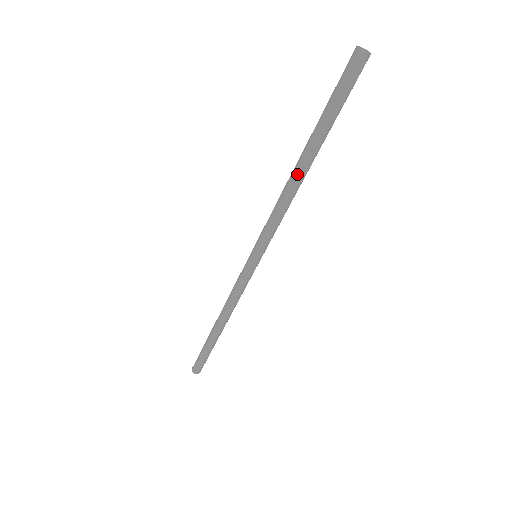
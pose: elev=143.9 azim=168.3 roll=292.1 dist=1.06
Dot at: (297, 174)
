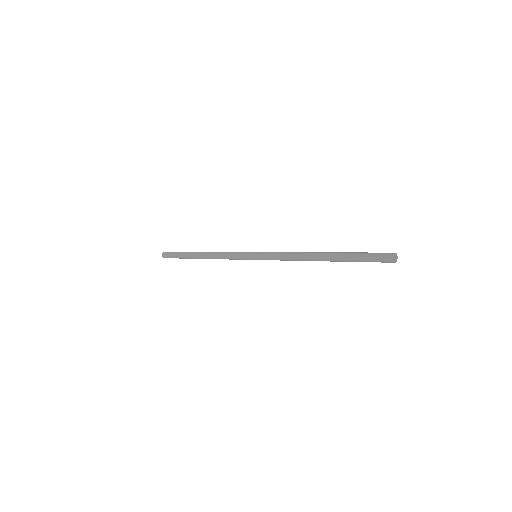
Dot at: (314, 258)
